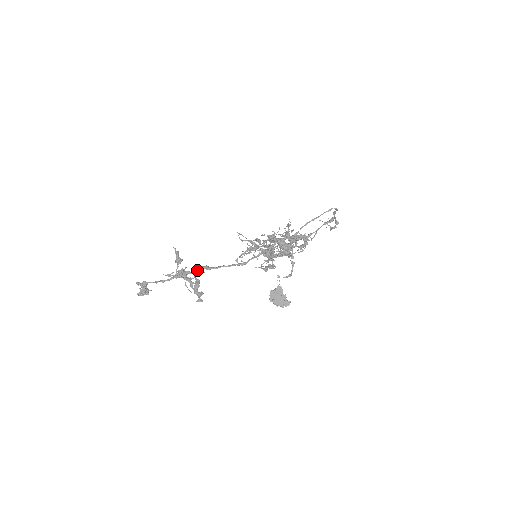
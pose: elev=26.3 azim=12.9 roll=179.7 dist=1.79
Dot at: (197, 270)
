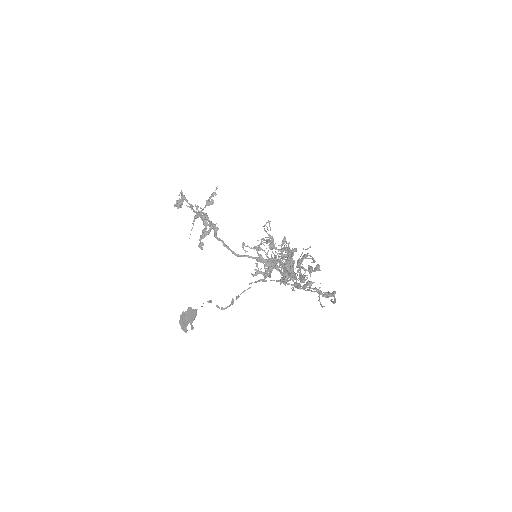
Dot at: (211, 224)
